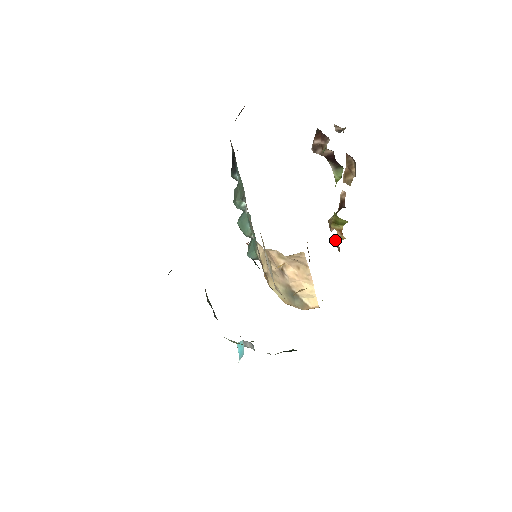
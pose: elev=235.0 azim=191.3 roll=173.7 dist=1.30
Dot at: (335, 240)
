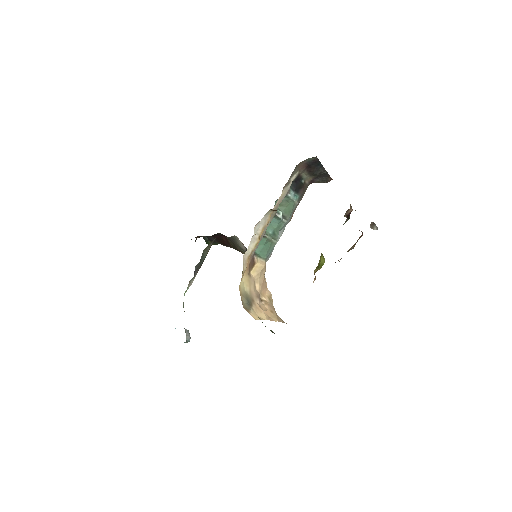
Dot at: occluded
